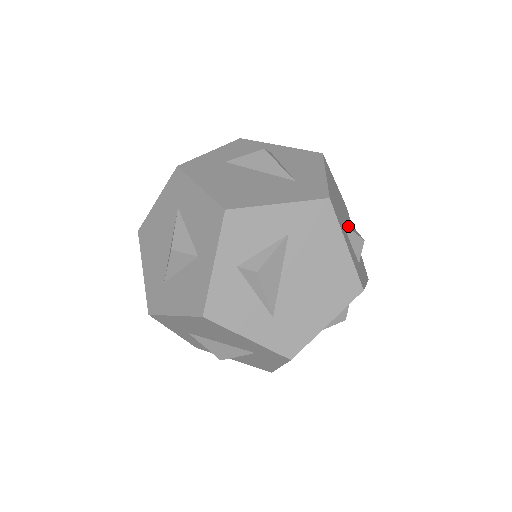
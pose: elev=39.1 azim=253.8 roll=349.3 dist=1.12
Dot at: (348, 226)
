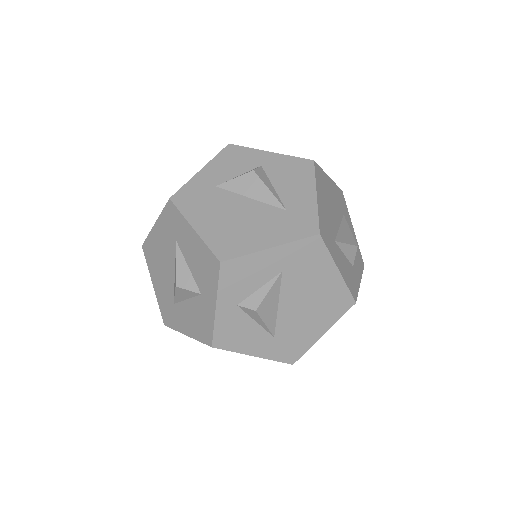
Dot at: (341, 237)
